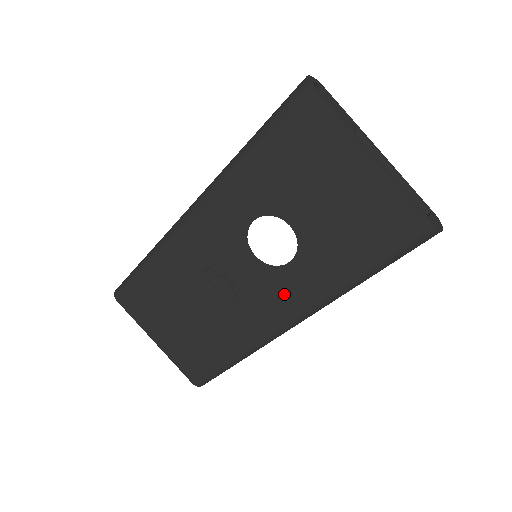
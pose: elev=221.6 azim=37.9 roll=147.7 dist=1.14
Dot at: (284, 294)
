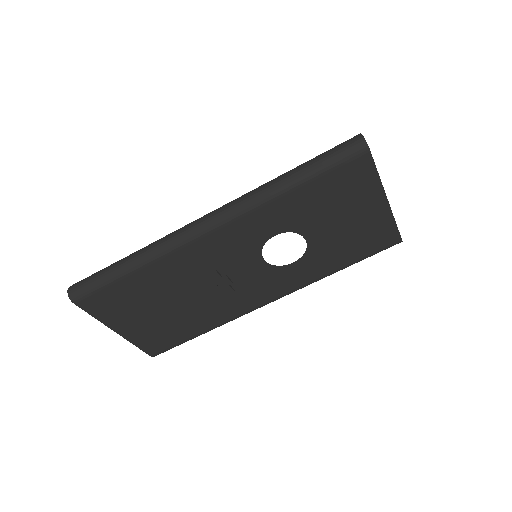
Dot at: (277, 284)
